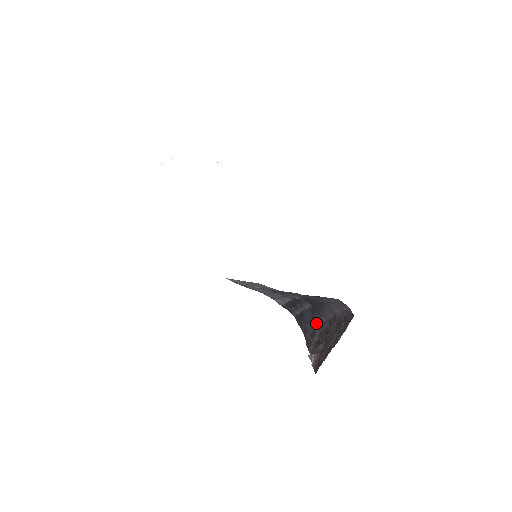
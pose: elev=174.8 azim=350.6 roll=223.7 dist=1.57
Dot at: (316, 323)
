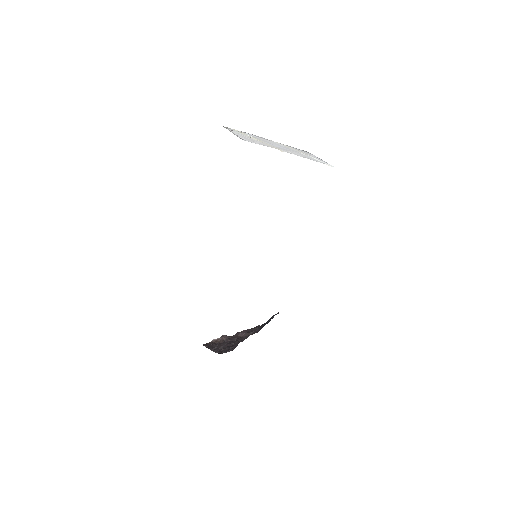
Dot at: (258, 330)
